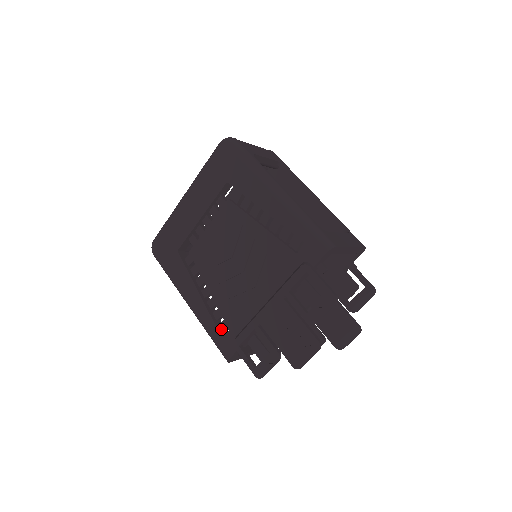
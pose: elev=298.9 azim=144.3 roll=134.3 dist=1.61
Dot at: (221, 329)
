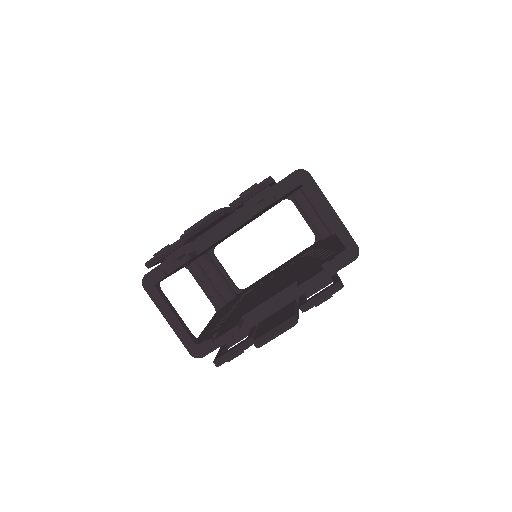
Dot at: occluded
